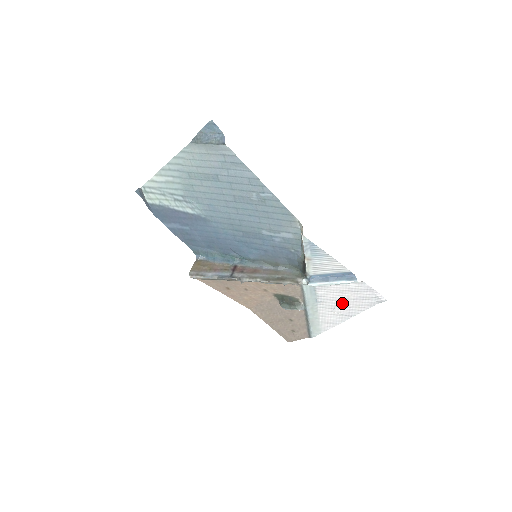
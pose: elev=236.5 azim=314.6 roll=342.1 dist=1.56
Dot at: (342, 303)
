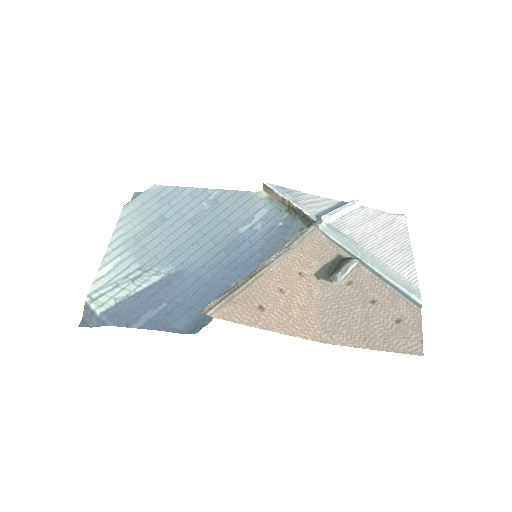
Dot at: (380, 237)
